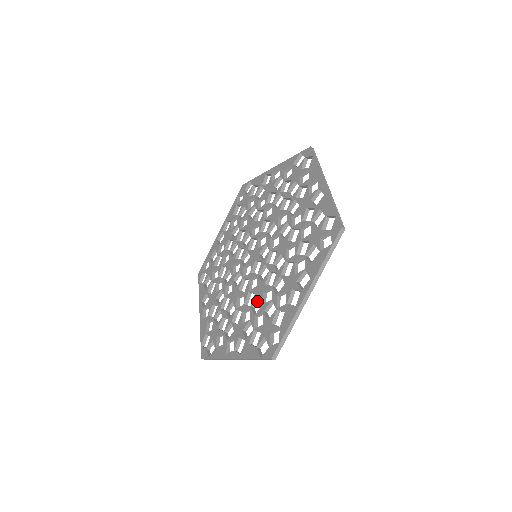
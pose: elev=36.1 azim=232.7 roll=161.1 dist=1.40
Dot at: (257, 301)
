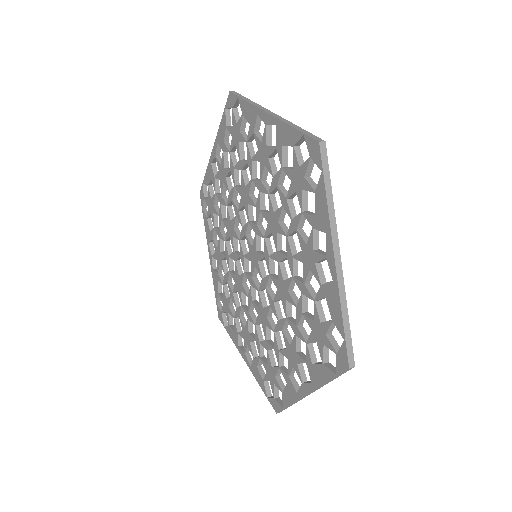
Dot at: (261, 323)
